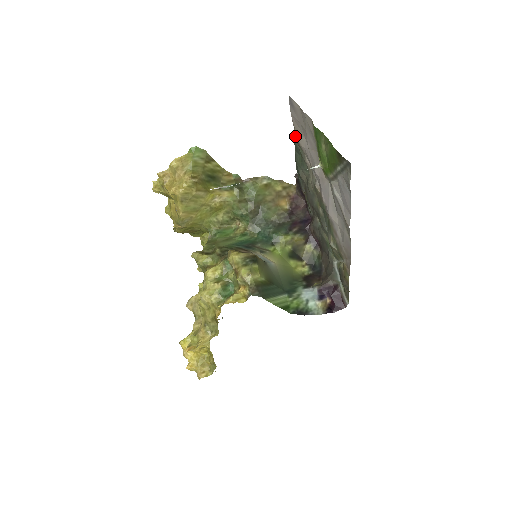
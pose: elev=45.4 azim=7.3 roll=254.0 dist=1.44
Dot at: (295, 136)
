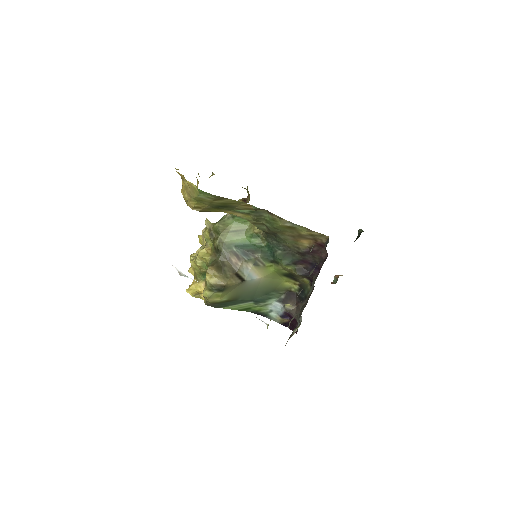
Dot at: occluded
